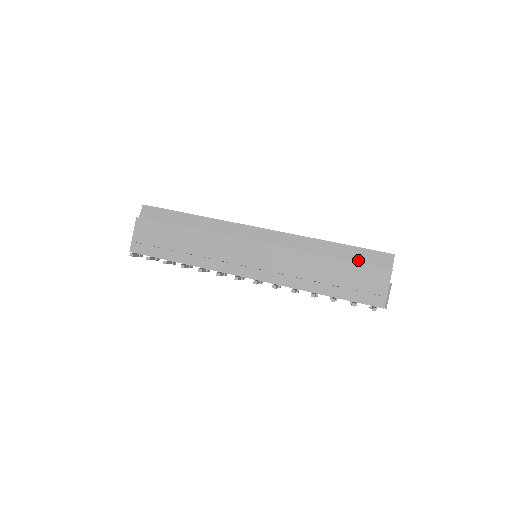
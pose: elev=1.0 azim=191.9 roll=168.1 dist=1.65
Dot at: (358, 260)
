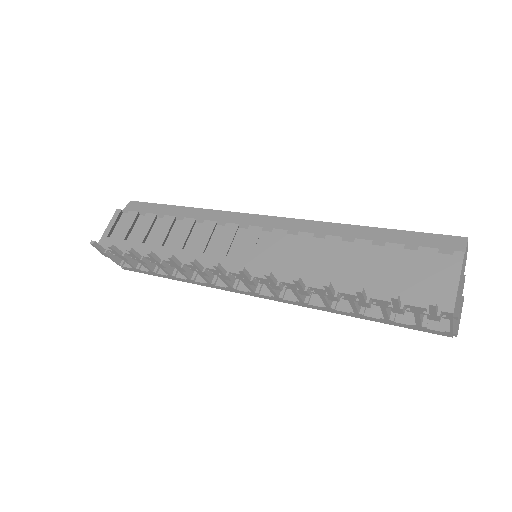
Dot at: (406, 246)
